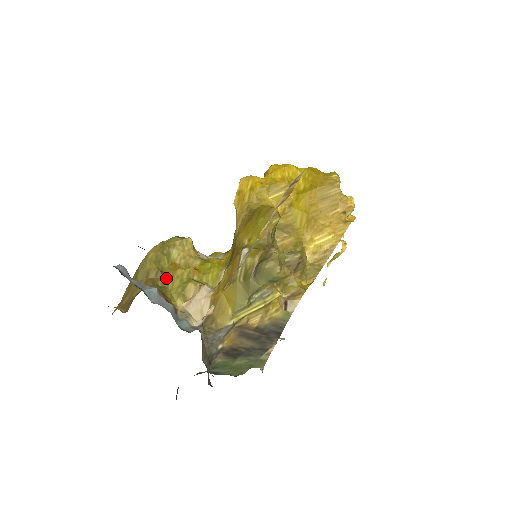
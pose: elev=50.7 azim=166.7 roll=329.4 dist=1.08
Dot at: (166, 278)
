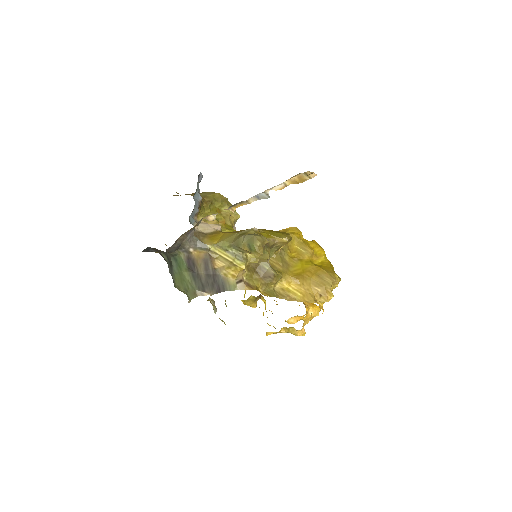
Dot at: (210, 207)
